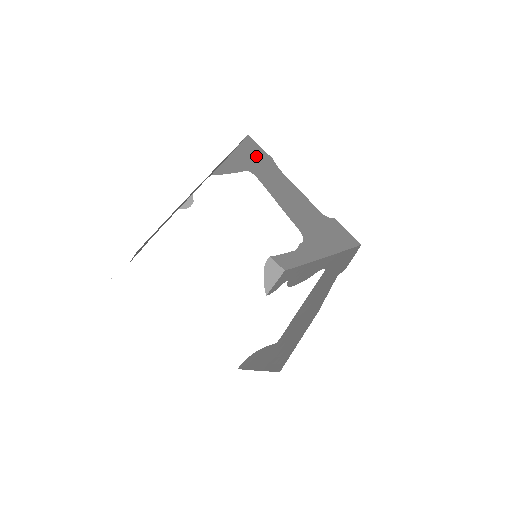
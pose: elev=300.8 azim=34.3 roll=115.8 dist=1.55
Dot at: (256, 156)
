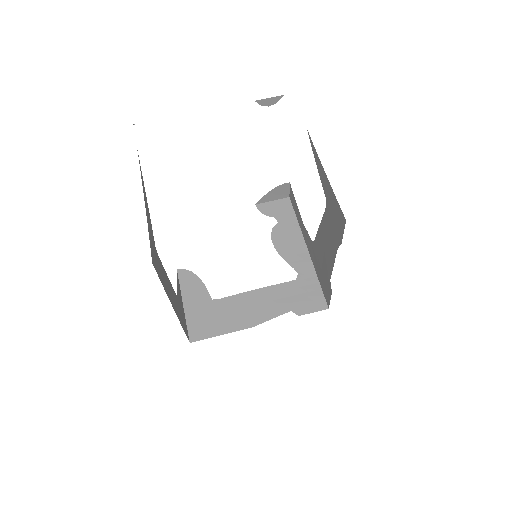
Dot at: (337, 220)
